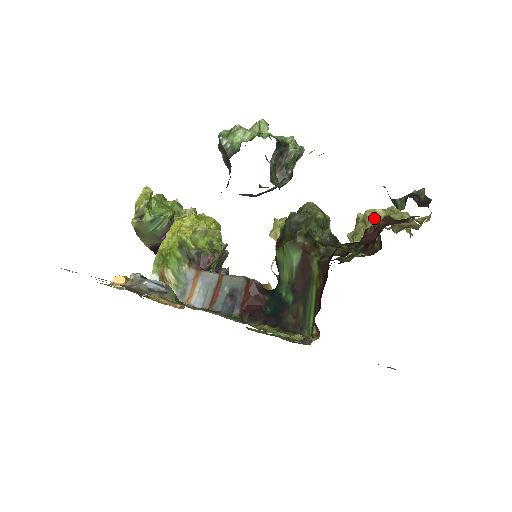
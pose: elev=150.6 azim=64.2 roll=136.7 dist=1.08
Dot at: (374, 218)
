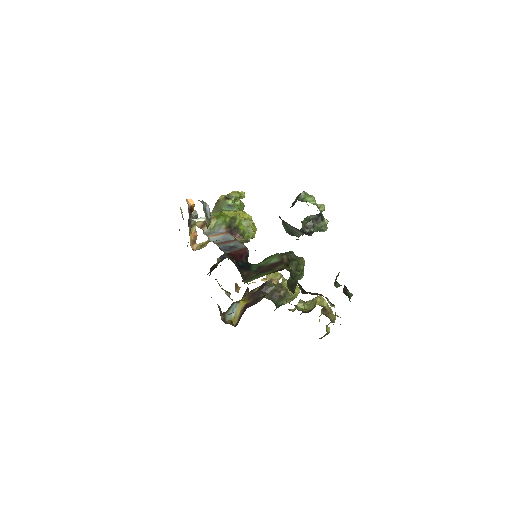
Dot at: (320, 300)
